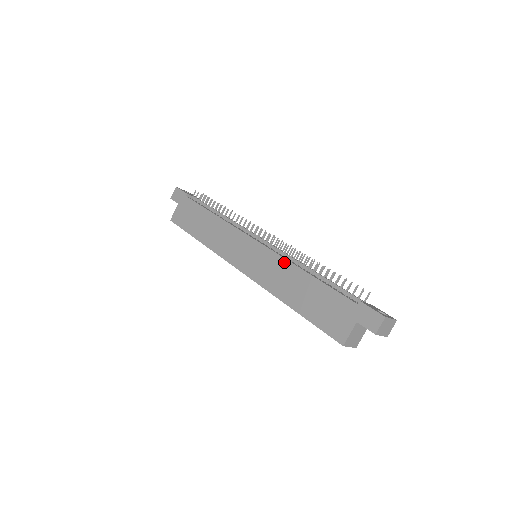
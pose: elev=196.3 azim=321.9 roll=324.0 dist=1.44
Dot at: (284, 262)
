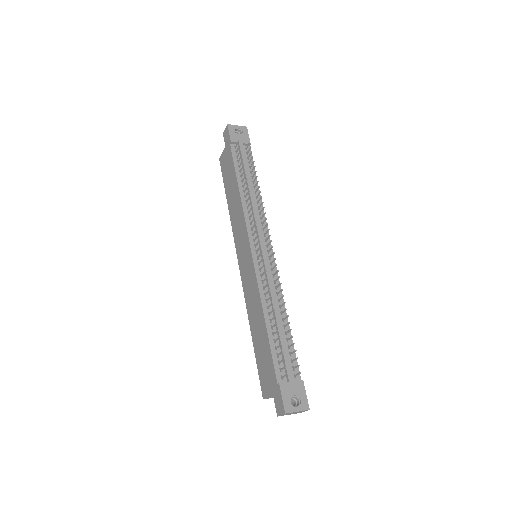
Dot at: (257, 292)
